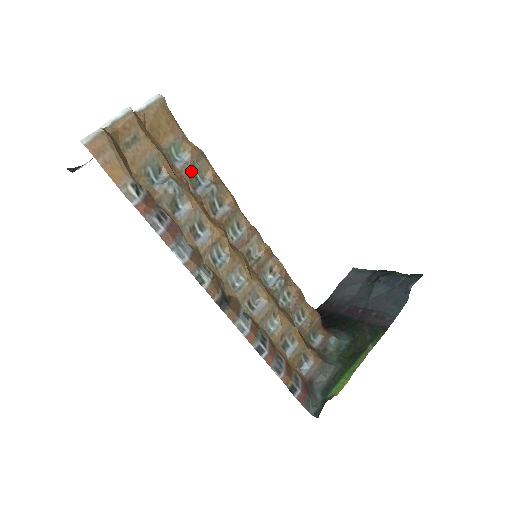
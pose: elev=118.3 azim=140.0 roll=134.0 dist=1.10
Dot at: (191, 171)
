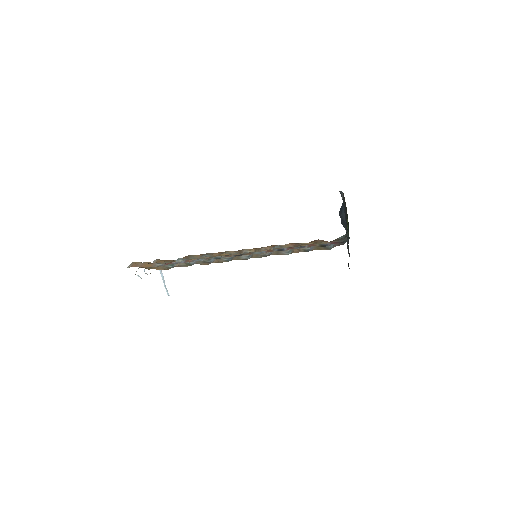
Dot at: occluded
